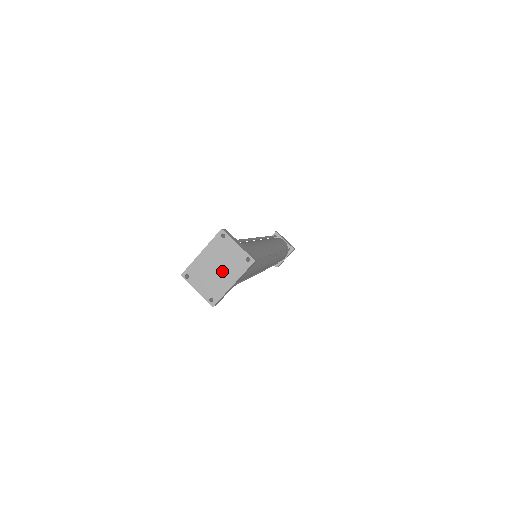
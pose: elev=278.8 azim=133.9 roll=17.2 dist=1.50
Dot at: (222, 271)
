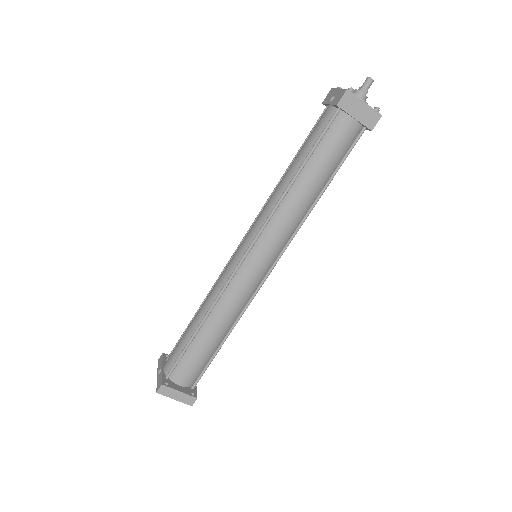
Dot at: occluded
